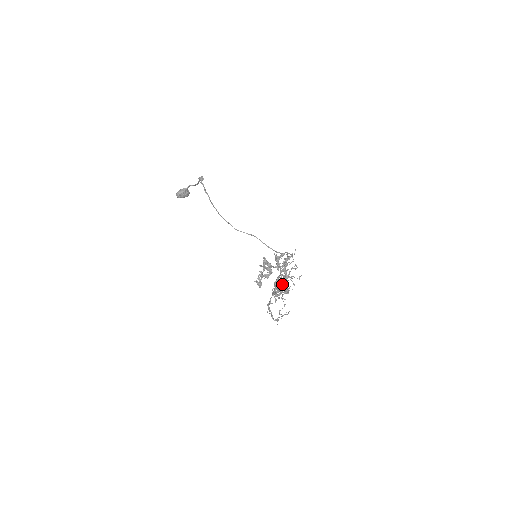
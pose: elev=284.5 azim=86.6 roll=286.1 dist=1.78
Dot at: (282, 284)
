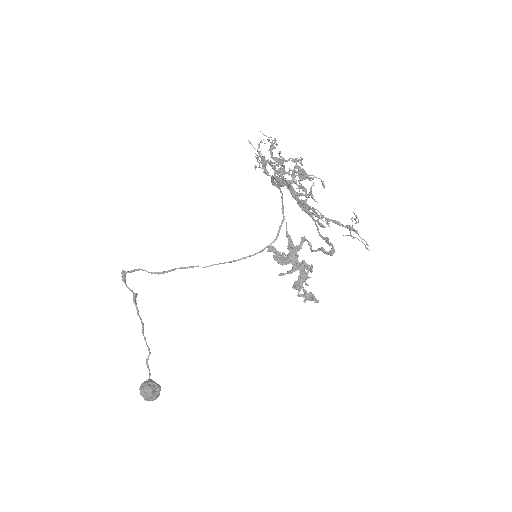
Dot at: occluded
